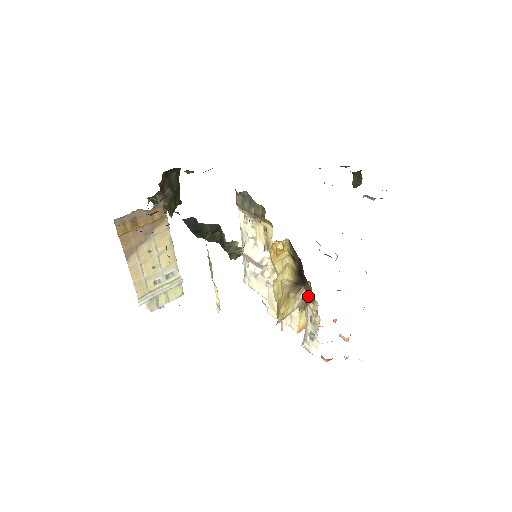
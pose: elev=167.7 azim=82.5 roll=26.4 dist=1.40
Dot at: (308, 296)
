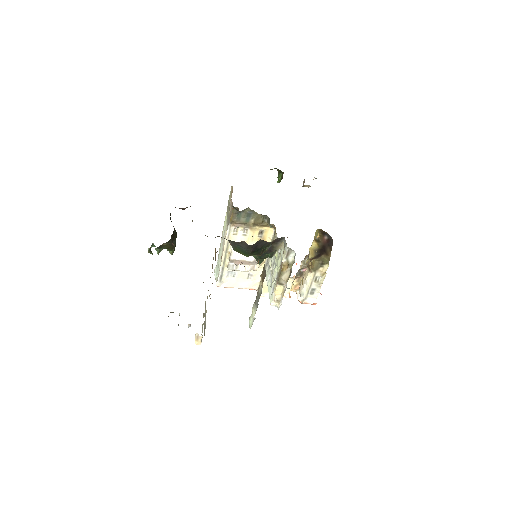
Dot at: (319, 264)
